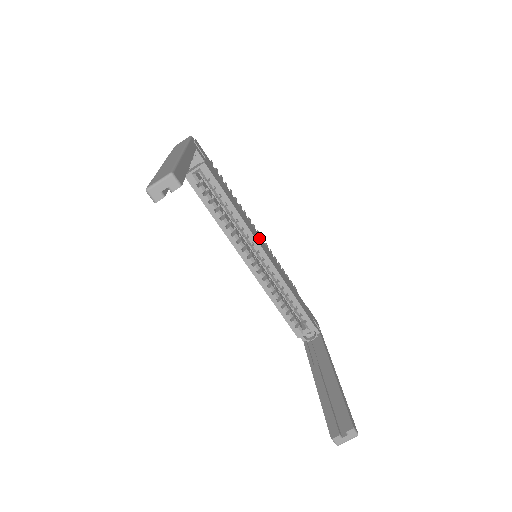
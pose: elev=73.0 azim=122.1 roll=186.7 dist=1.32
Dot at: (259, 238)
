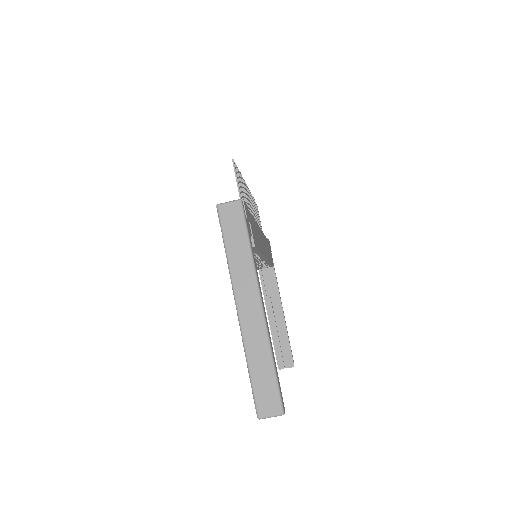
Dot at: (261, 238)
